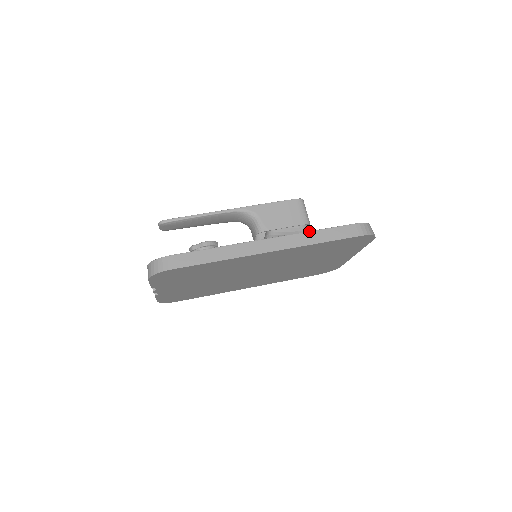
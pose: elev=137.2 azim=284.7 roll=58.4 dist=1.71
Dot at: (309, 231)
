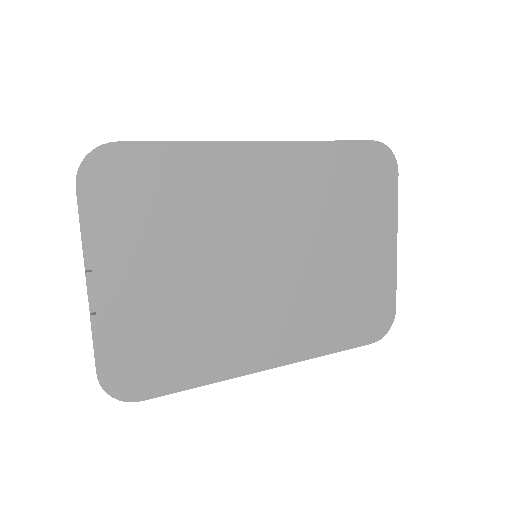
Dot at: occluded
